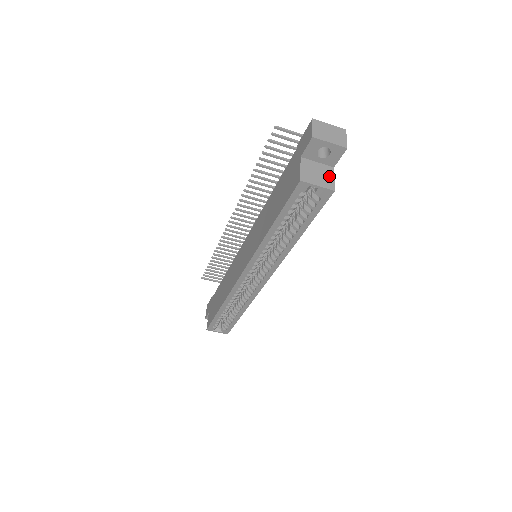
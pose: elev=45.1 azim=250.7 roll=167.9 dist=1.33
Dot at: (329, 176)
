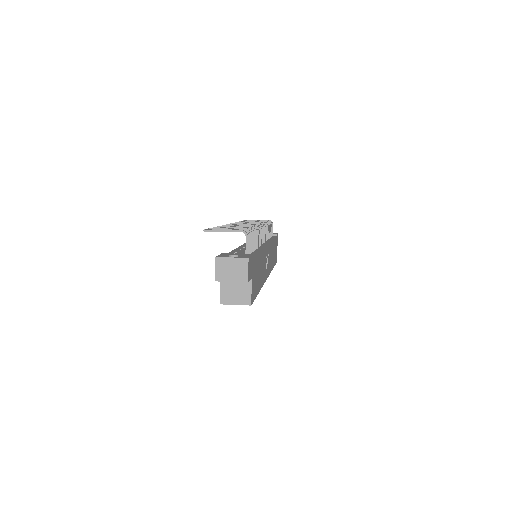
Dot at: (246, 290)
